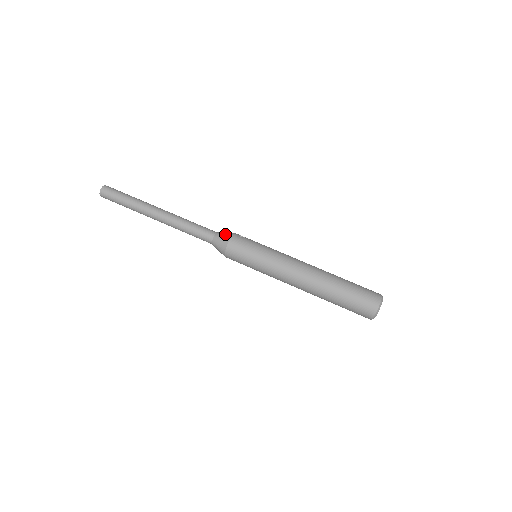
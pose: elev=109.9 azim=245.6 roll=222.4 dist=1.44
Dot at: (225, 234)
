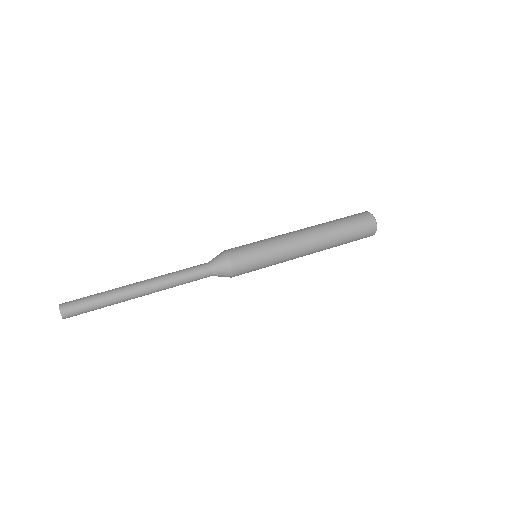
Dot at: (219, 258)
